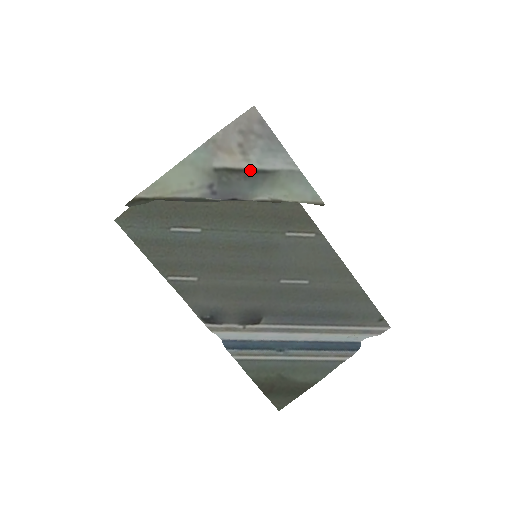
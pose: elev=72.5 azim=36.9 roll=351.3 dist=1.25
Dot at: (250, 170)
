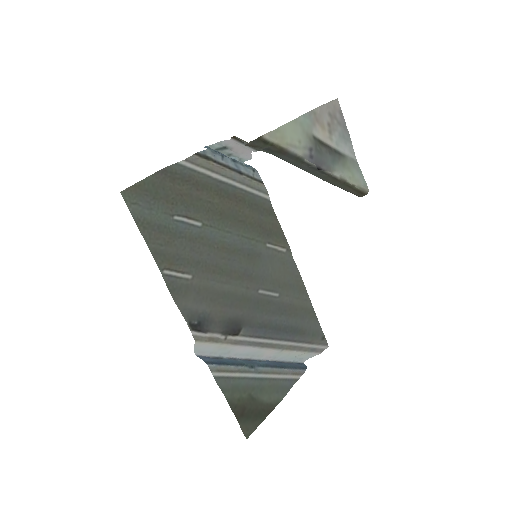
Dot at: (331, 148)
